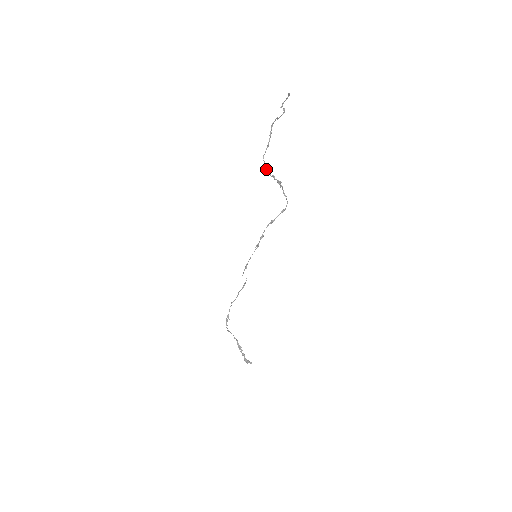
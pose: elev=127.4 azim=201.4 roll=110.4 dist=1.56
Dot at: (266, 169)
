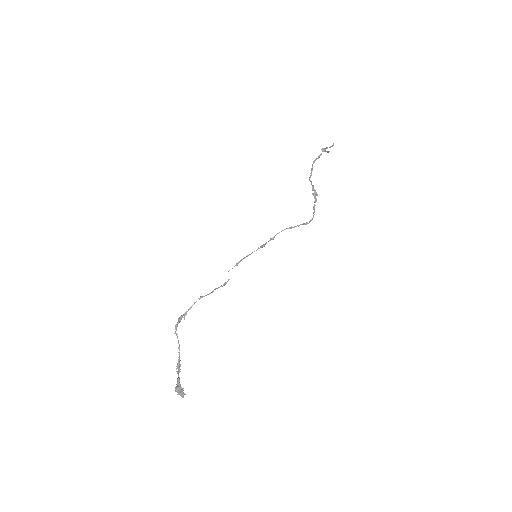
Dot at: (311, 173)
